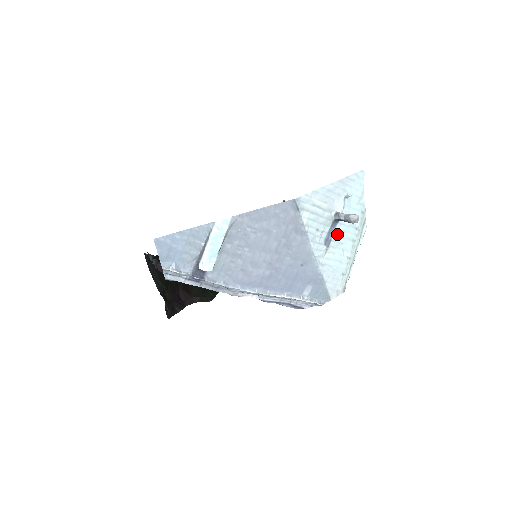
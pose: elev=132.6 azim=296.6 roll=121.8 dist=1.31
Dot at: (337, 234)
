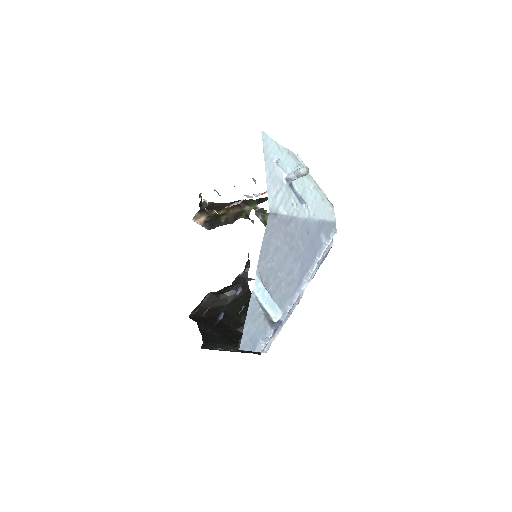
Dot at: (298, 188)
